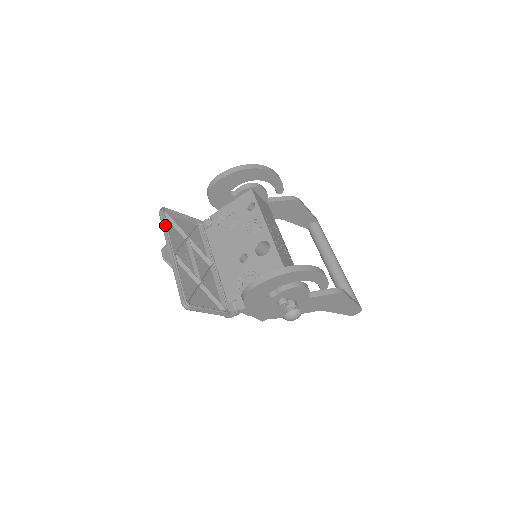
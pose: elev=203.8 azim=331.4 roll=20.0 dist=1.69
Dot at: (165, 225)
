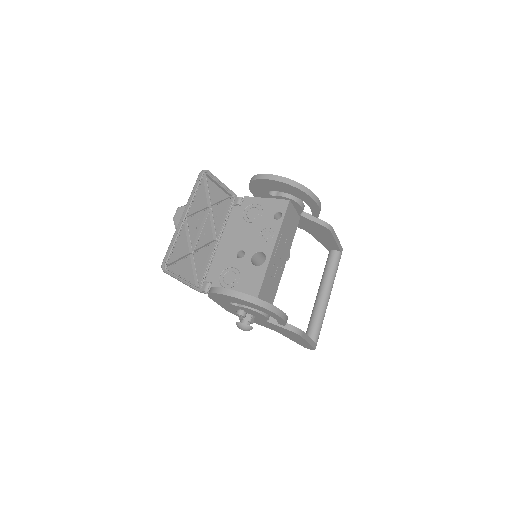
Dot at: (196, 188)
